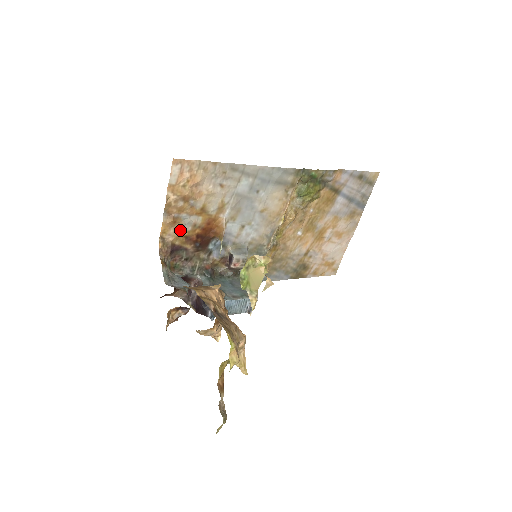
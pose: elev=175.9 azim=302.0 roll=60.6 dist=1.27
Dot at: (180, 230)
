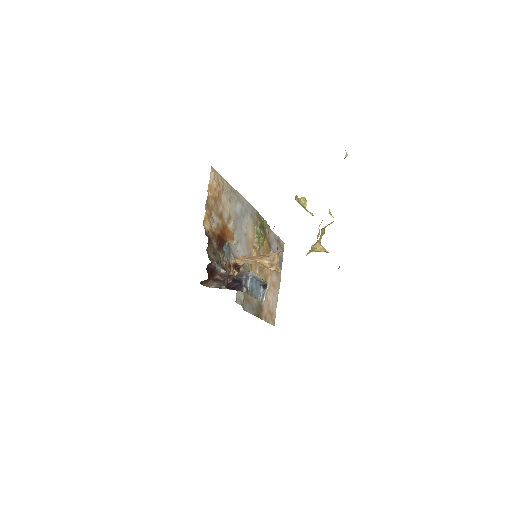
Dot at: (211, 225)
